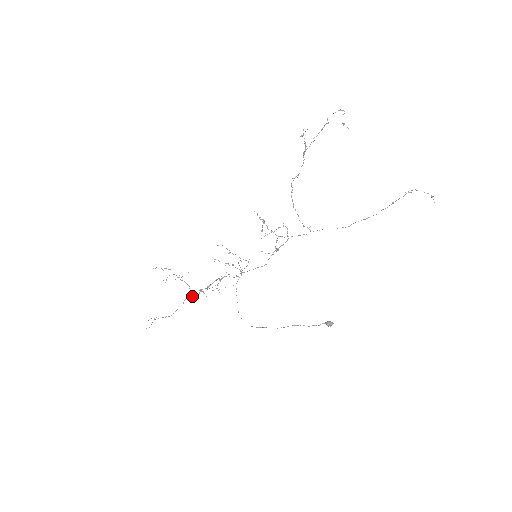
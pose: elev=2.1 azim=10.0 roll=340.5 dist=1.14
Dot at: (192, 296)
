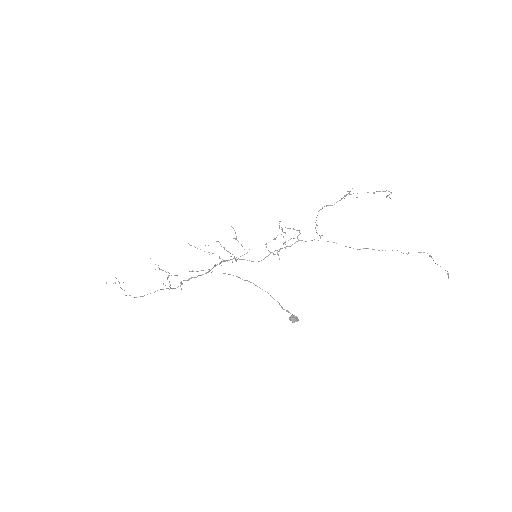
Dot at: (168, 288)
